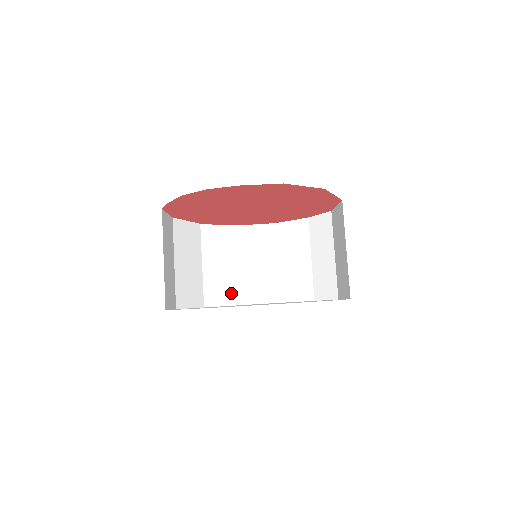
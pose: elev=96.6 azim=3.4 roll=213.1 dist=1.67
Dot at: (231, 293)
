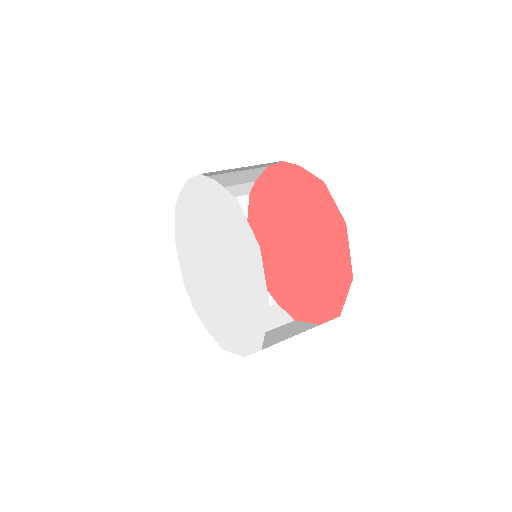
Dot at: occluded
